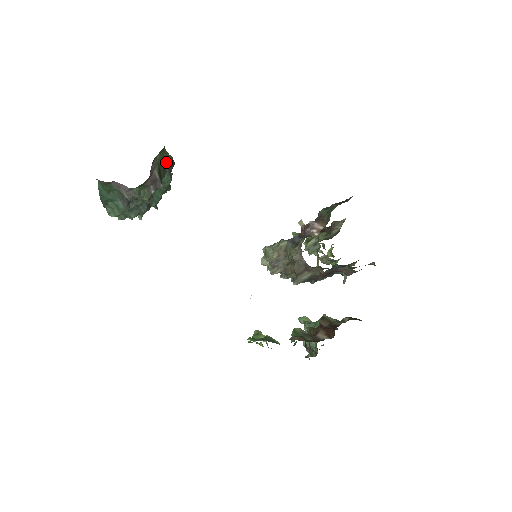
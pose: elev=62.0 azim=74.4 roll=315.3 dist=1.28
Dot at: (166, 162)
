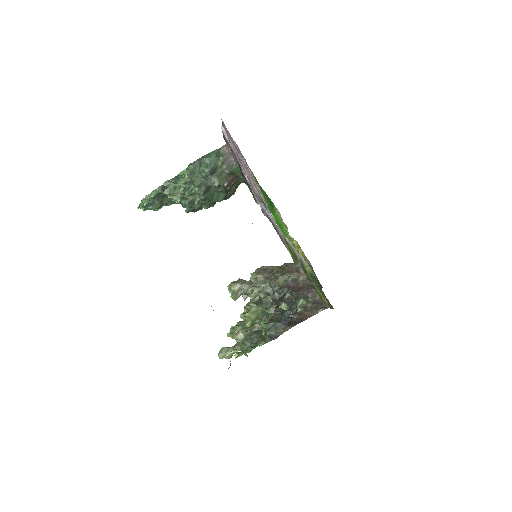
Dot at: (233, 189)
